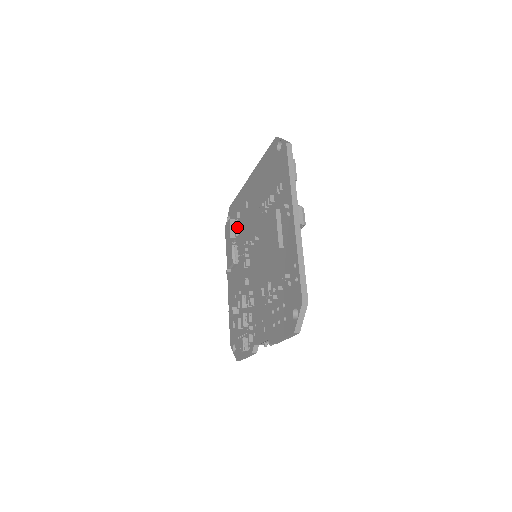
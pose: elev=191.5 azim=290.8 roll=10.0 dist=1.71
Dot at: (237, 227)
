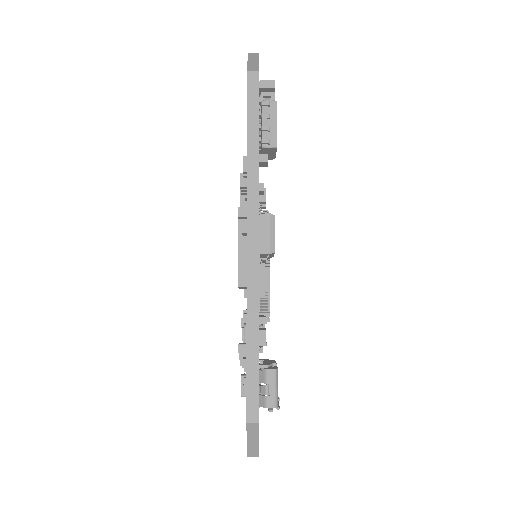
Dot at: occluded
